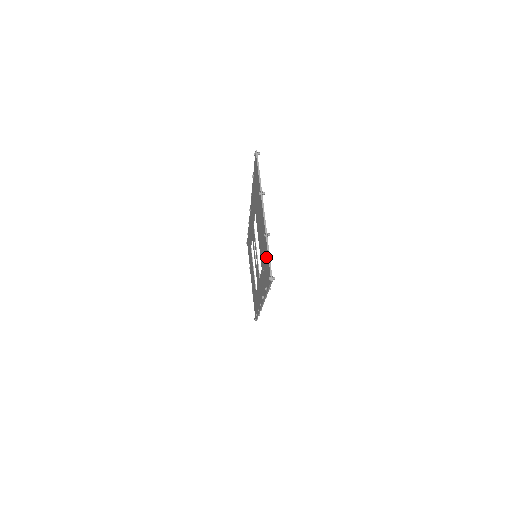
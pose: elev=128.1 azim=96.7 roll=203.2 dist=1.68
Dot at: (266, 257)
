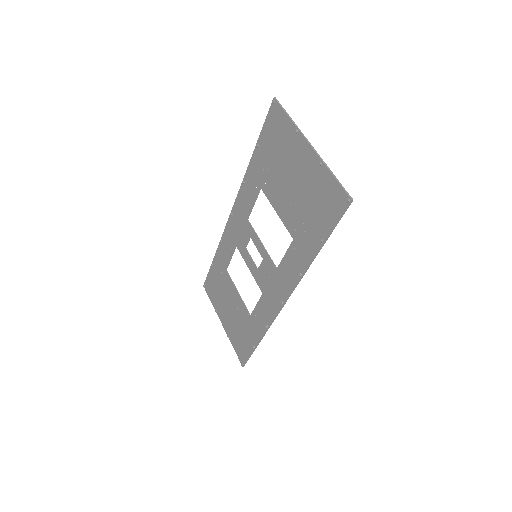
Dot at: (325, 191)
